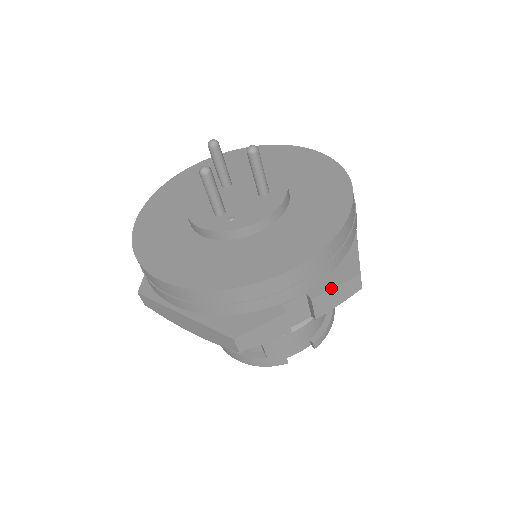
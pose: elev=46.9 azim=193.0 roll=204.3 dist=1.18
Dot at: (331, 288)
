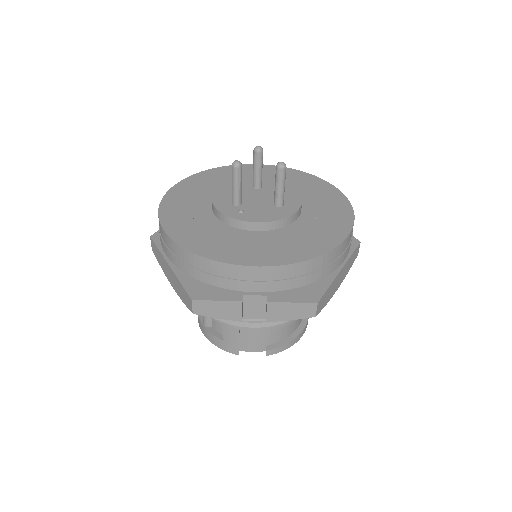
Dot at: (288, 301)
